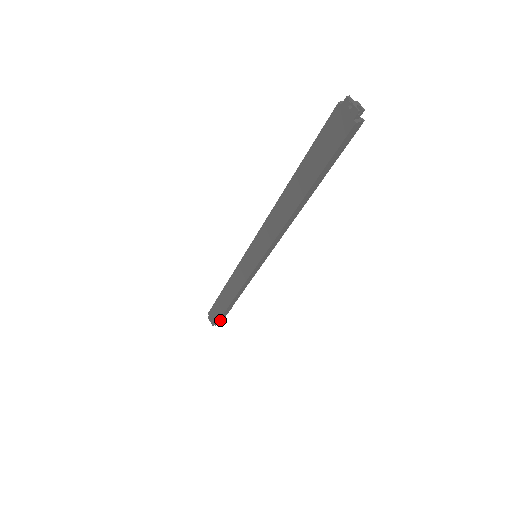
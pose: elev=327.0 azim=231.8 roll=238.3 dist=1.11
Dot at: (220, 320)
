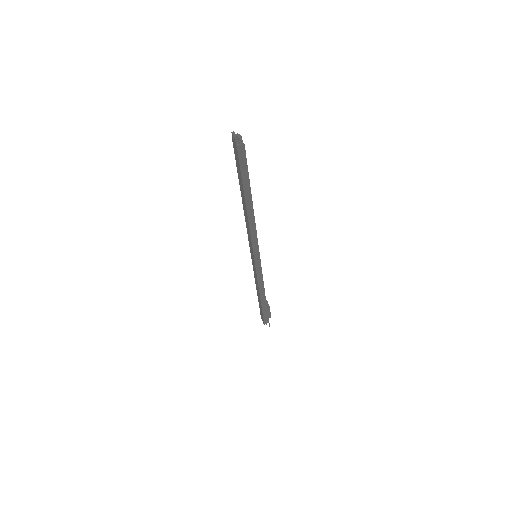
Dot at: (265, 319)
